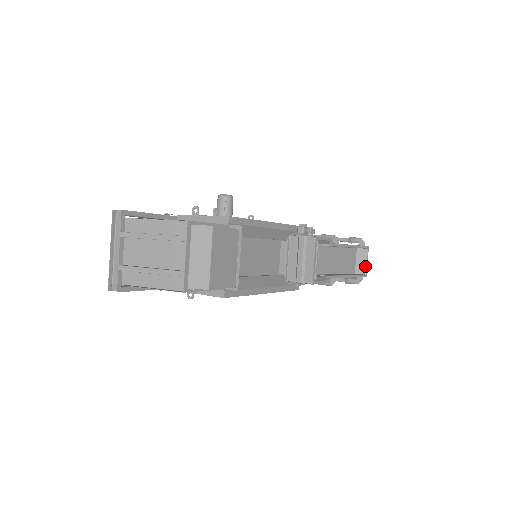
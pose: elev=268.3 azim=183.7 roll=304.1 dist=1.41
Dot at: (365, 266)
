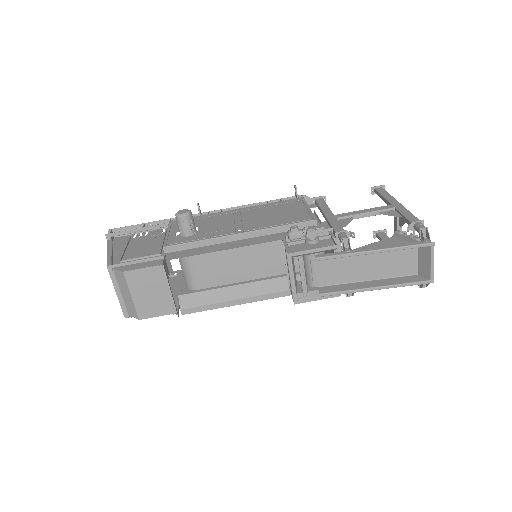
Dot at: (429, 269)
